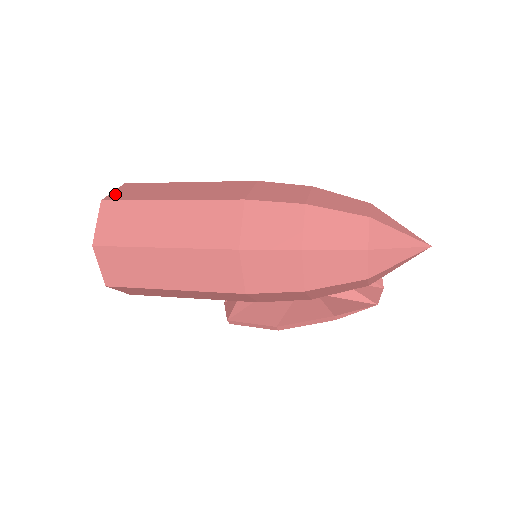
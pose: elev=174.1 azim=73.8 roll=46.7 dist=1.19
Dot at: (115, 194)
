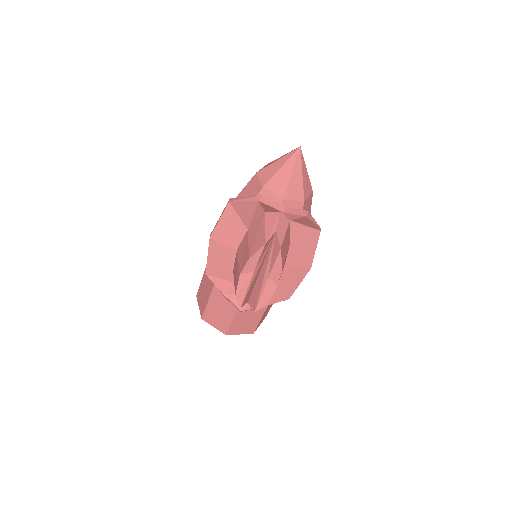
Dot at: occluded
